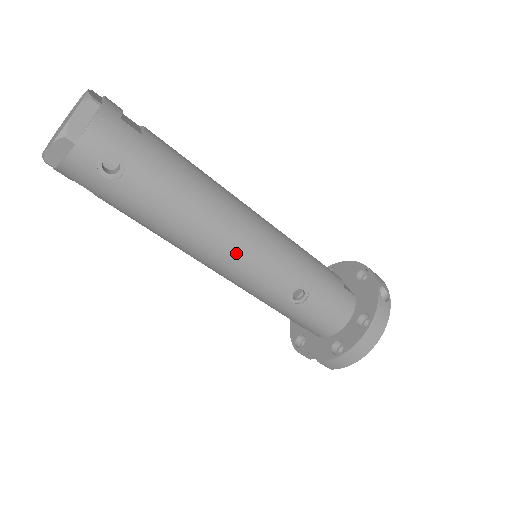
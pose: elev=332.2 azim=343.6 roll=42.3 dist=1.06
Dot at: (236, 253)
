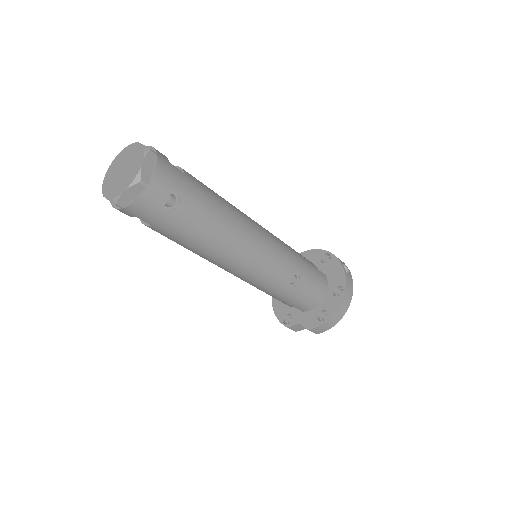
Dot at: (253, 255)
